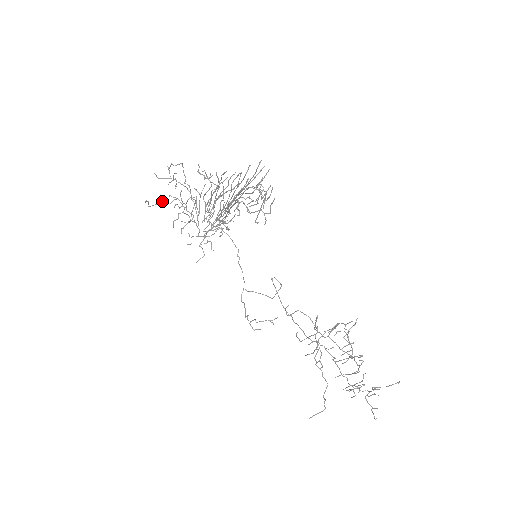
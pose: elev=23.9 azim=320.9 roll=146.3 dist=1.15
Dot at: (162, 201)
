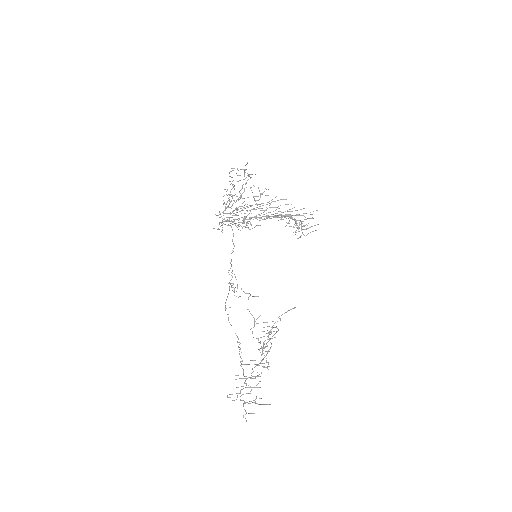
Dot at: occluded
